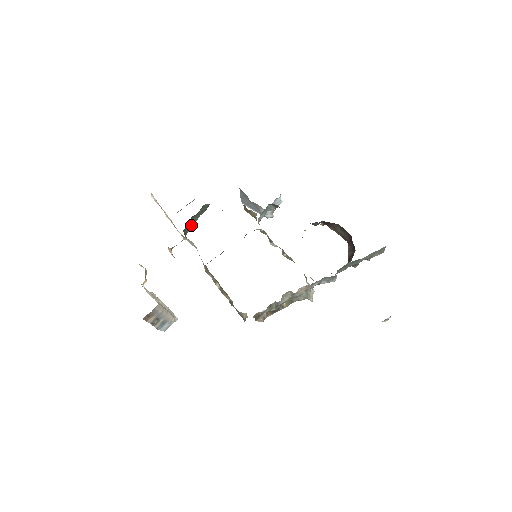
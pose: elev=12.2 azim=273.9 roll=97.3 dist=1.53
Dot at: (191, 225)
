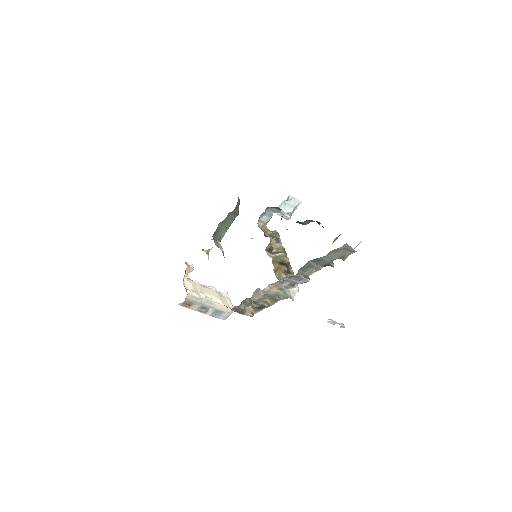
Dot at: (224, 230)
